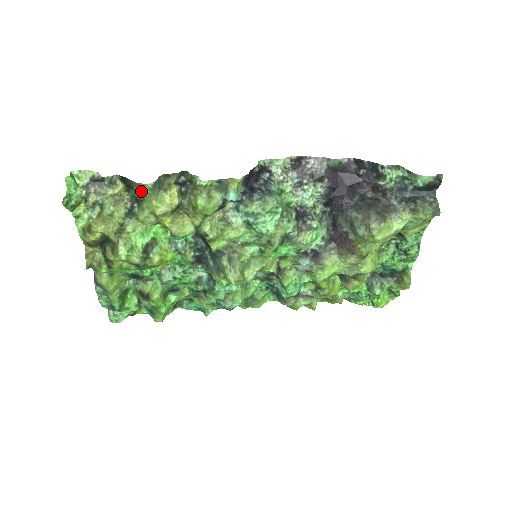
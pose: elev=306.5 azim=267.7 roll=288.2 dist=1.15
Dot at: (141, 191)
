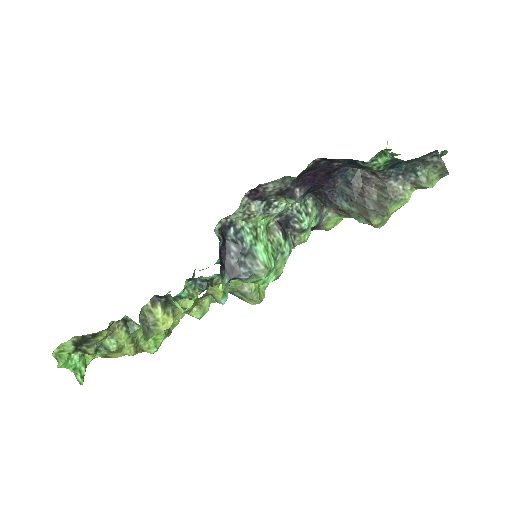
Dot at: occluded
